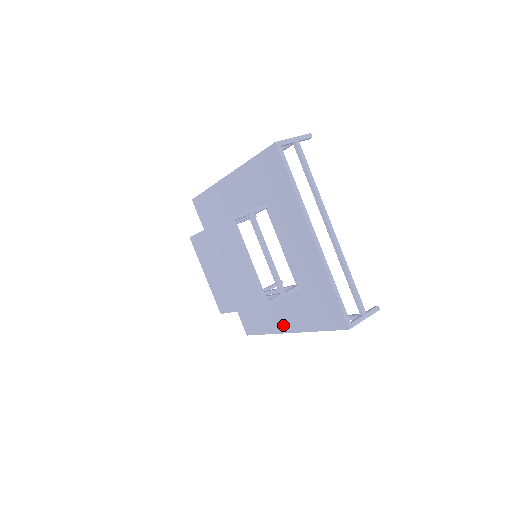
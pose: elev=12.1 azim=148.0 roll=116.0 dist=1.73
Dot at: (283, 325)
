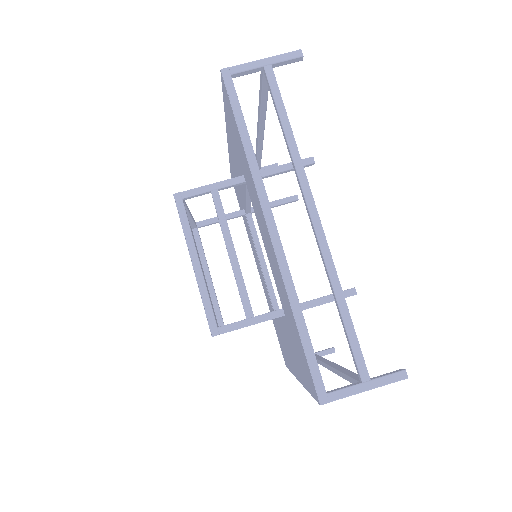
Dot at: (293, 365)
